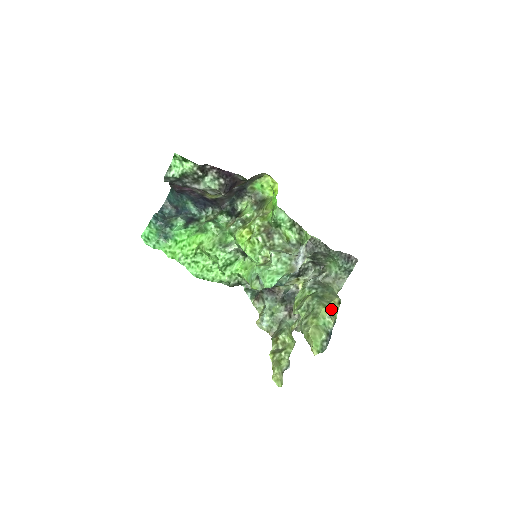
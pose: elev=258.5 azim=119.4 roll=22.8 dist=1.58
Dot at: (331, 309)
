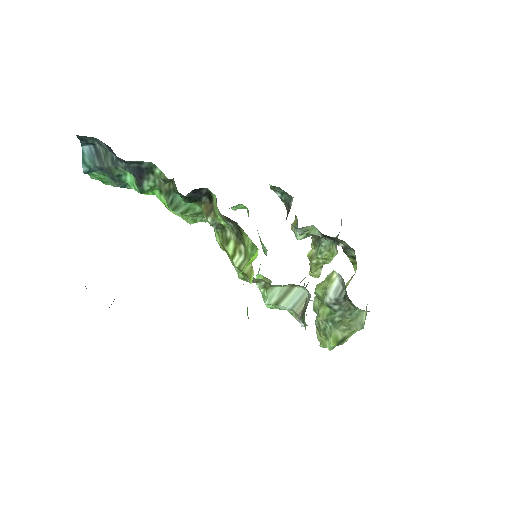
Dot at: (345, 336)
